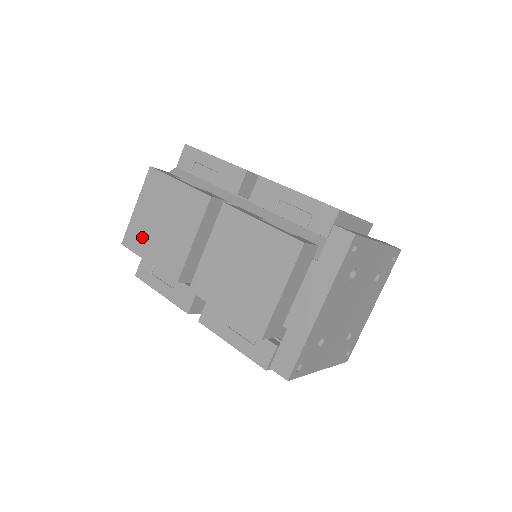
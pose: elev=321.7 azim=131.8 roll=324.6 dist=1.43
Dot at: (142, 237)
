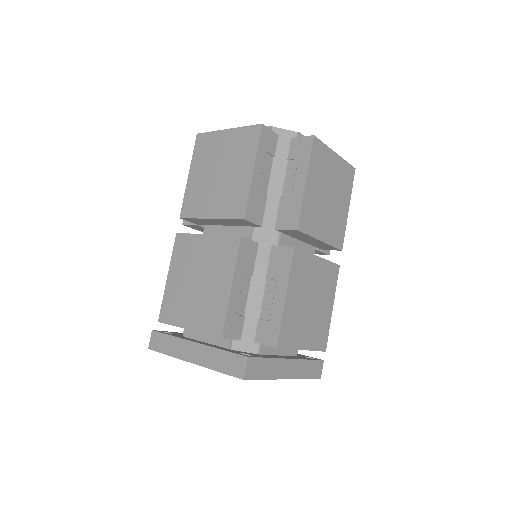
Dot at: (205, 156)
